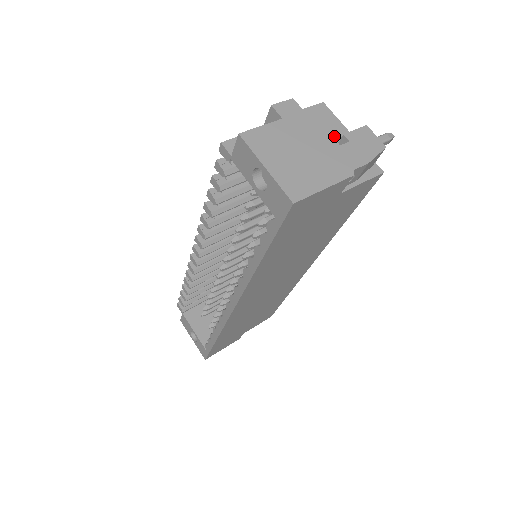
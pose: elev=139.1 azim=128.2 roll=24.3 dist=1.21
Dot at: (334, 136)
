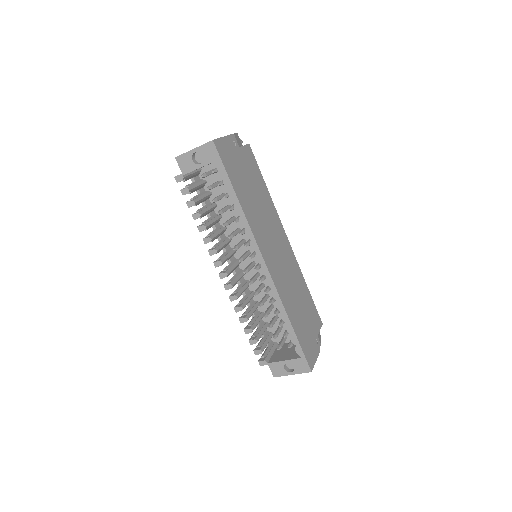
Dot at: occluded
